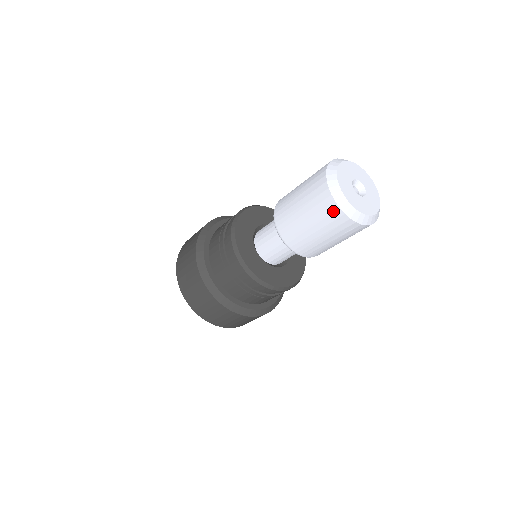
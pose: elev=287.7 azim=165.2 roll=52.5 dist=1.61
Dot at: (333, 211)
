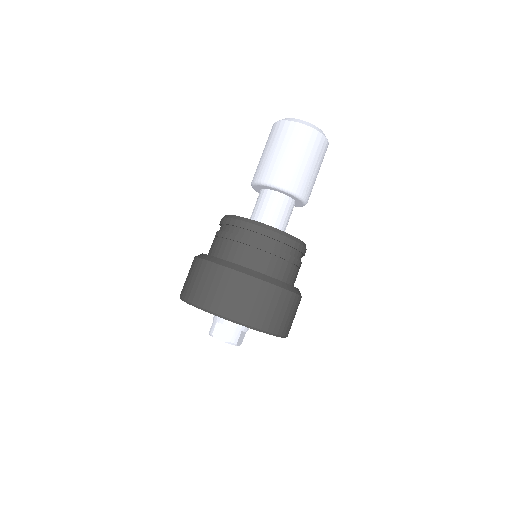
Dot at: (311, 134)
